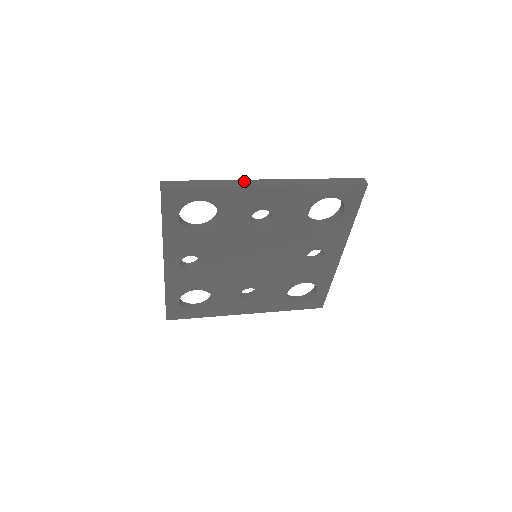
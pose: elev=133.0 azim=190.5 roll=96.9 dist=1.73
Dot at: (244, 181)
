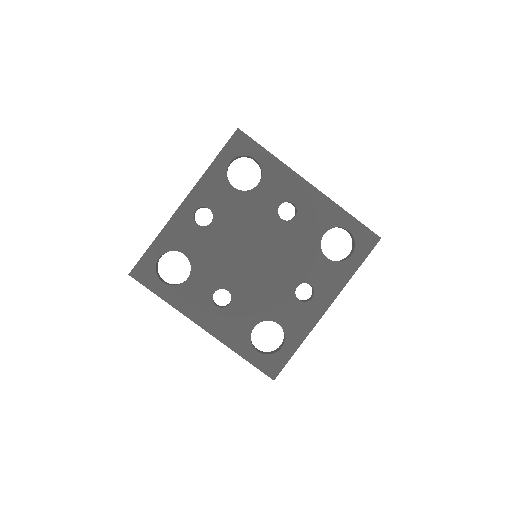
Dot at: occluded
